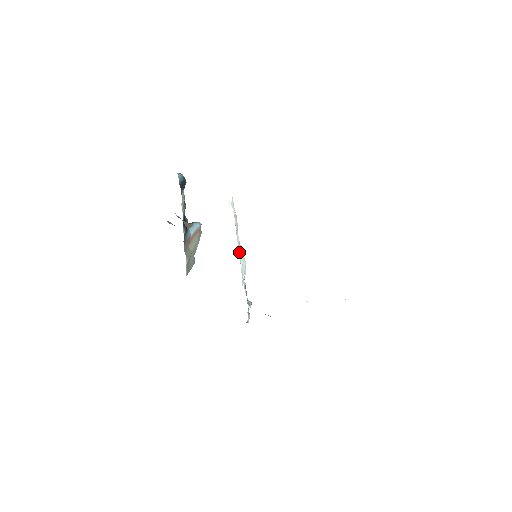
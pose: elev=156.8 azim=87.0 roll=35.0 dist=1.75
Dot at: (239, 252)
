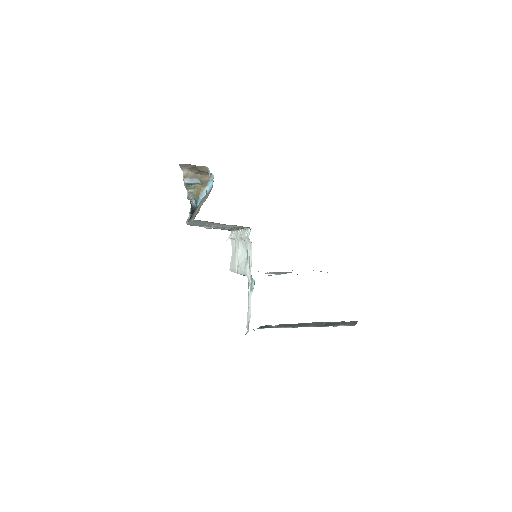
Dot at: (242, 233)
